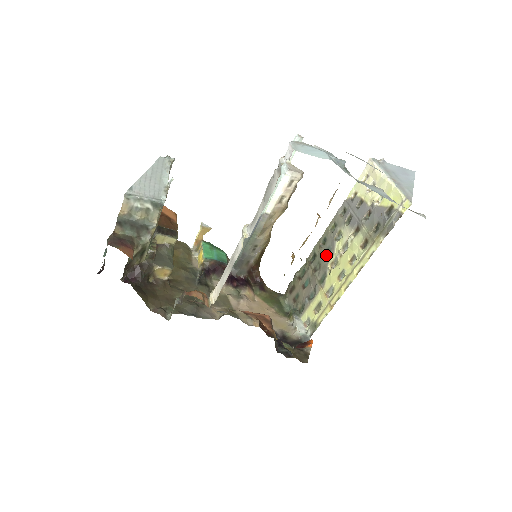
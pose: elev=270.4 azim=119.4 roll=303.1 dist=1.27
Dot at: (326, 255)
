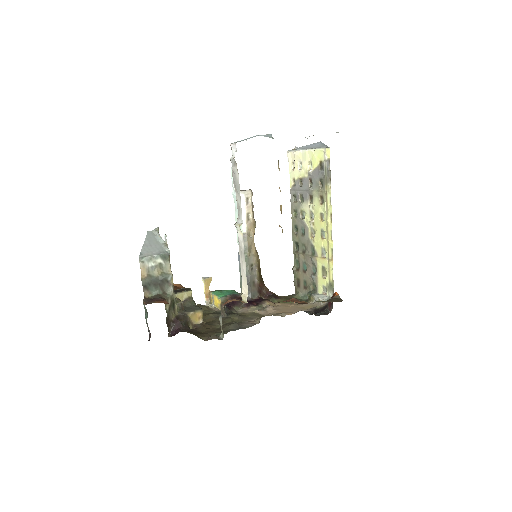
Dot at: (304, 235)
